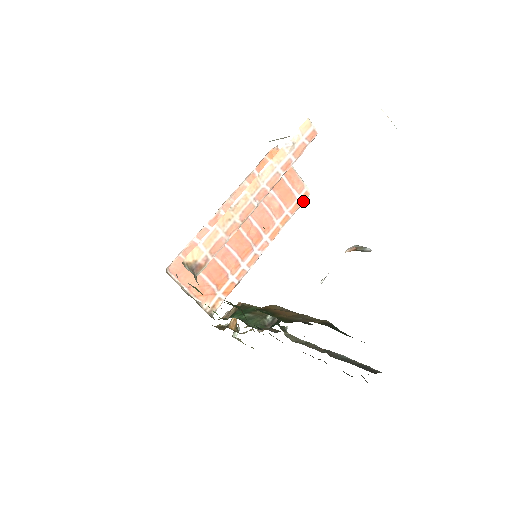
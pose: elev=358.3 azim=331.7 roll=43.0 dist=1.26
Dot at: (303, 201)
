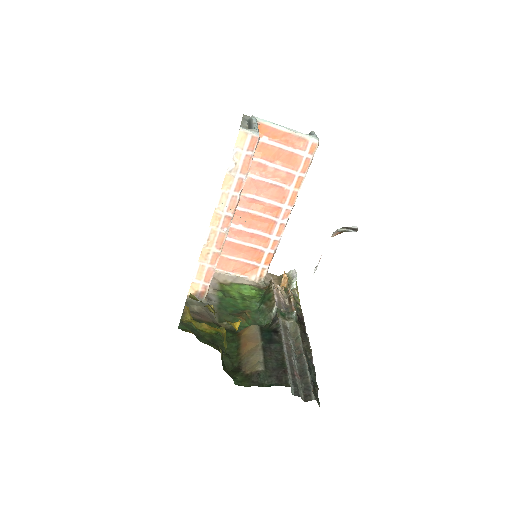
Dot at: (313, 154)
